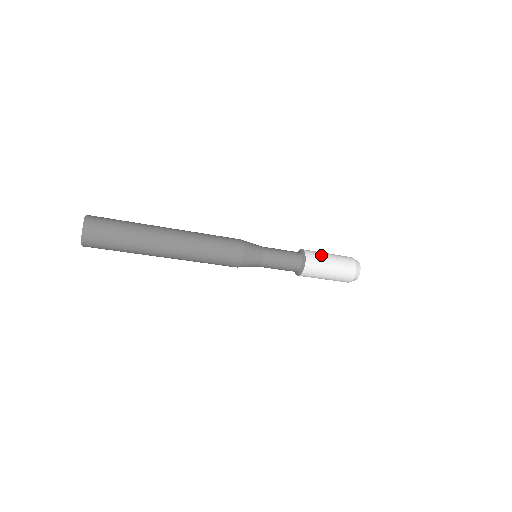
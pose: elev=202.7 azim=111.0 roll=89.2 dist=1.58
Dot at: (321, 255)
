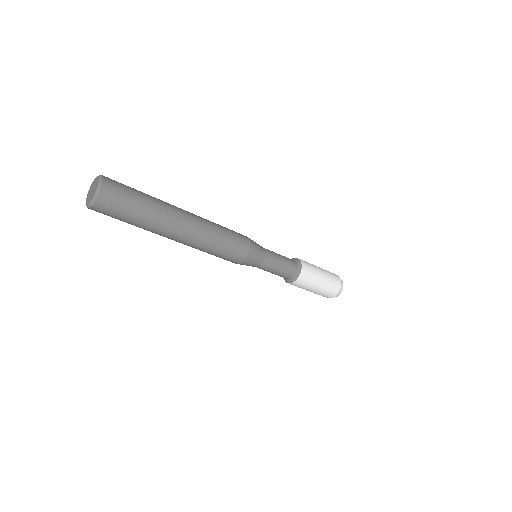
Dot at: (311, 264)
